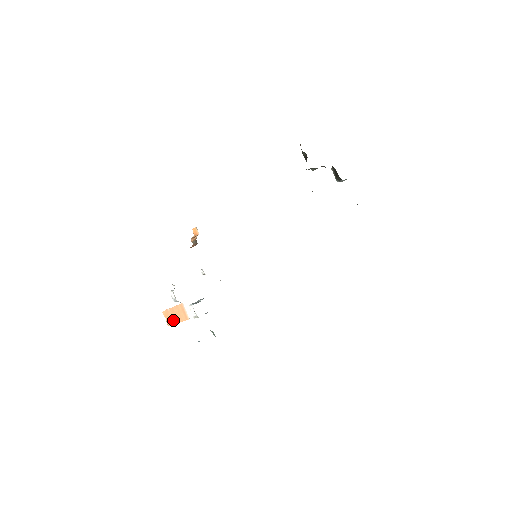
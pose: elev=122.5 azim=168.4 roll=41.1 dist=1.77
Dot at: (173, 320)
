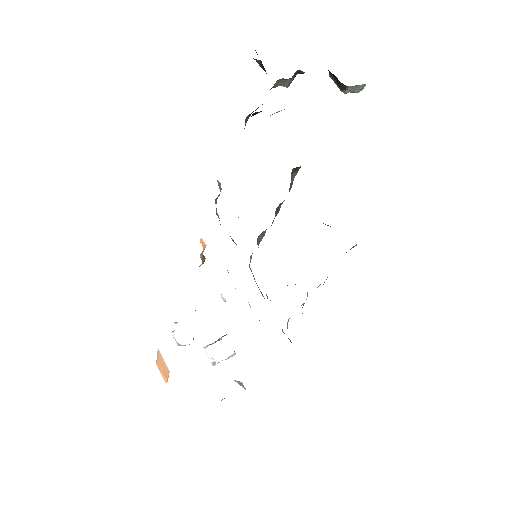
Dot at: (164, 374)
